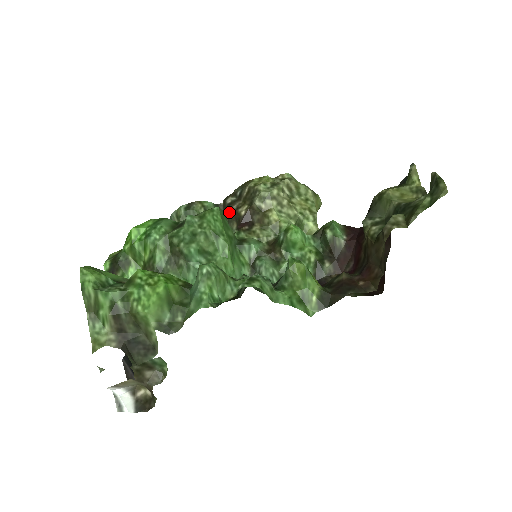
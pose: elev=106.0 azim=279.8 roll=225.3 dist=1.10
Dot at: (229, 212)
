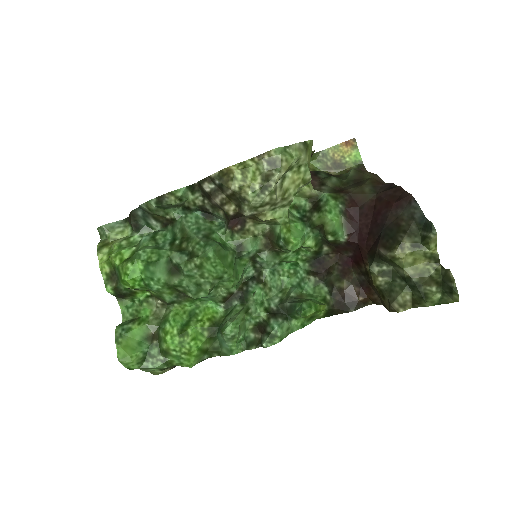
Dot at: (211, 201)
